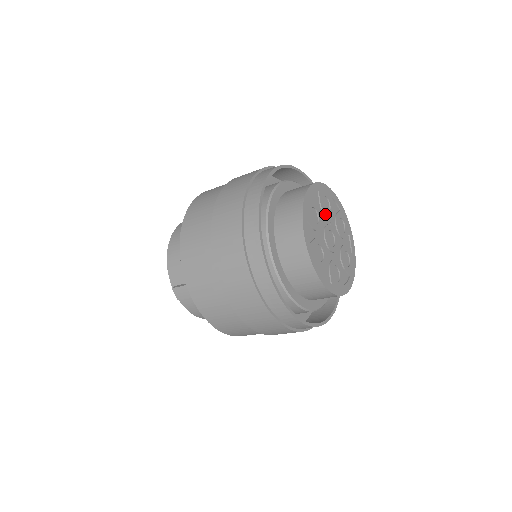
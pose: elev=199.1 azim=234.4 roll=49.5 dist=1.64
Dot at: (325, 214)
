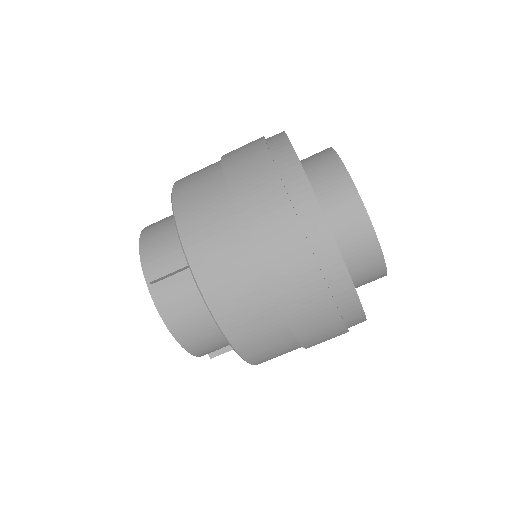
Dot at: occluded
